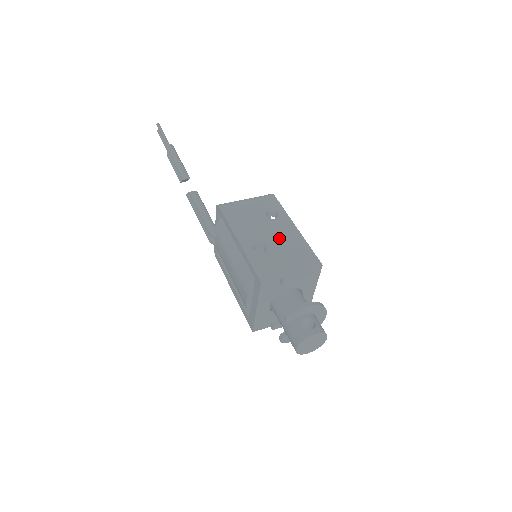
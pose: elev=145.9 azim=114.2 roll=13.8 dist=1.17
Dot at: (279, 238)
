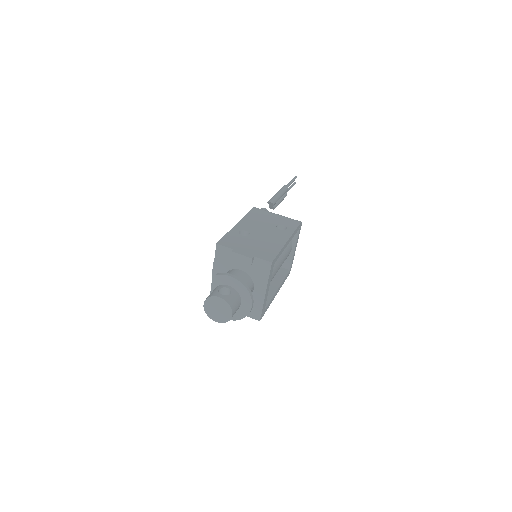
Dot at: (266, 237)
